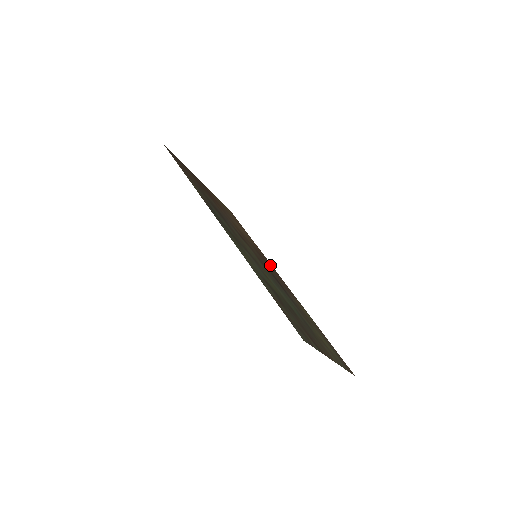
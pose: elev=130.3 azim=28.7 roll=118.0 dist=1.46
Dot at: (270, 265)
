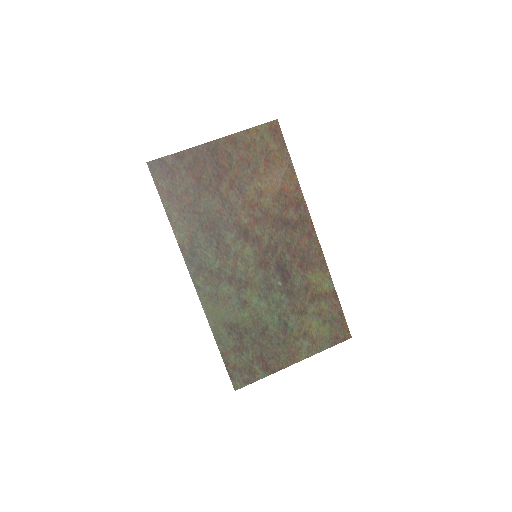
Dot at: (300, 219)
